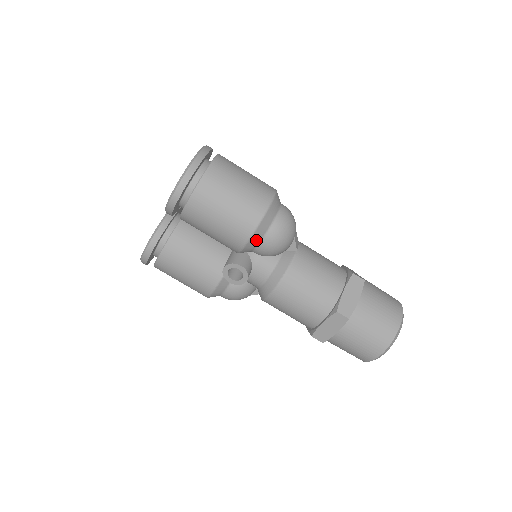
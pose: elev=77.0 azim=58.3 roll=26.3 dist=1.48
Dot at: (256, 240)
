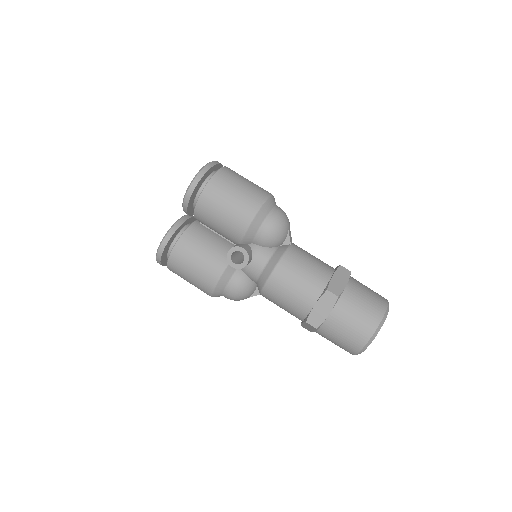
Dot at: (256, 226)
